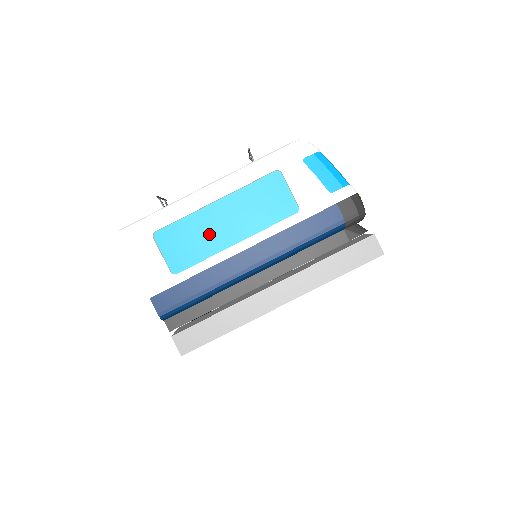
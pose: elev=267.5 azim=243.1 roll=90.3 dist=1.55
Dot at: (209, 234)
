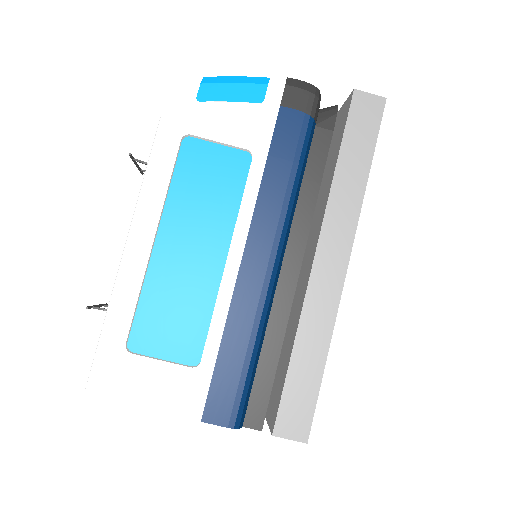
Dot at: (187, 281)
